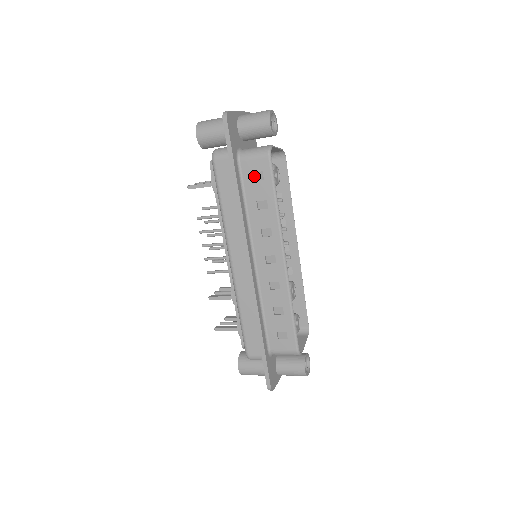
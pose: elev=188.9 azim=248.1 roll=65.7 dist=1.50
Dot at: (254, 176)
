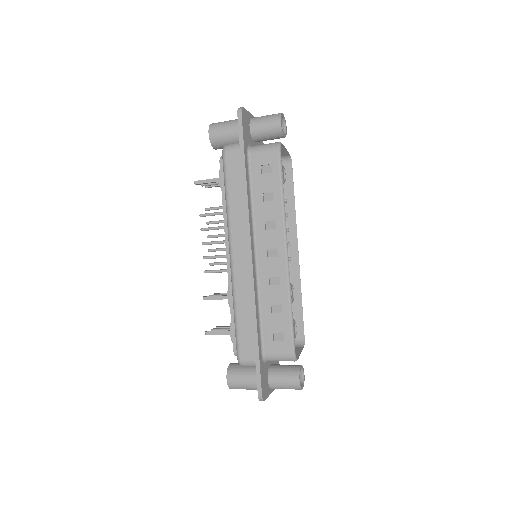
Dot at: (262, 169)
